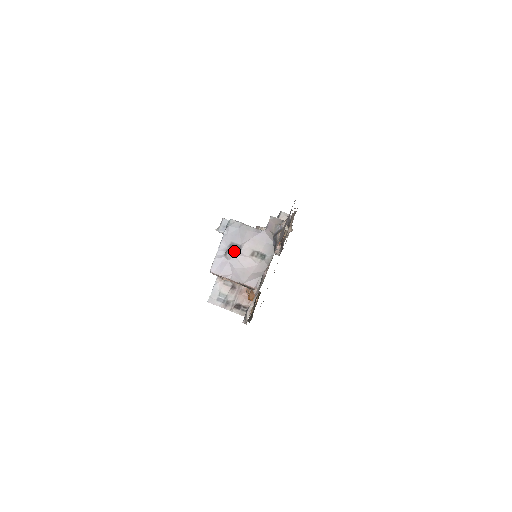
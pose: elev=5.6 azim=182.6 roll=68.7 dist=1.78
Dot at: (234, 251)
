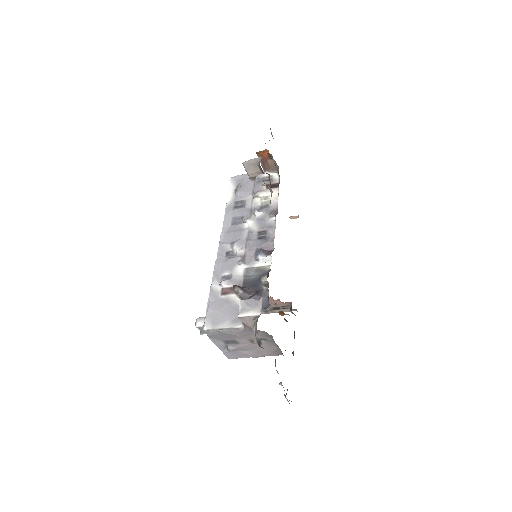
Dot at: (233, 345)
